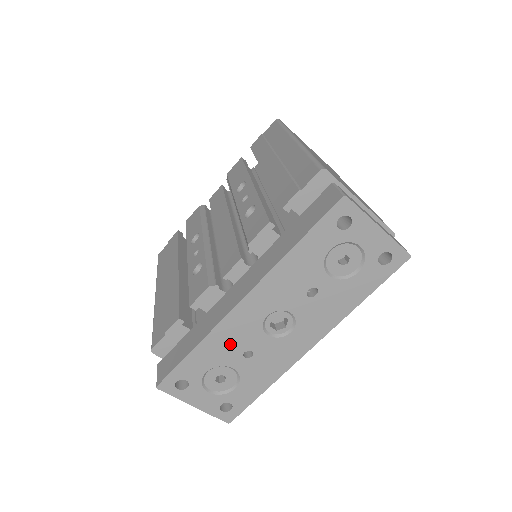
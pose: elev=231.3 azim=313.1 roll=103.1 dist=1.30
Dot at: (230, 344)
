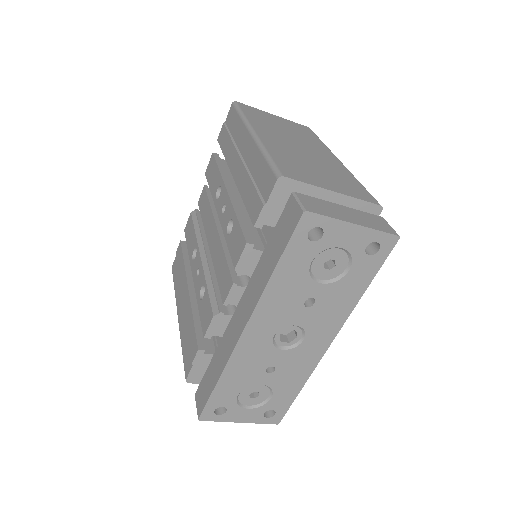
Dot at: (249, 368)
